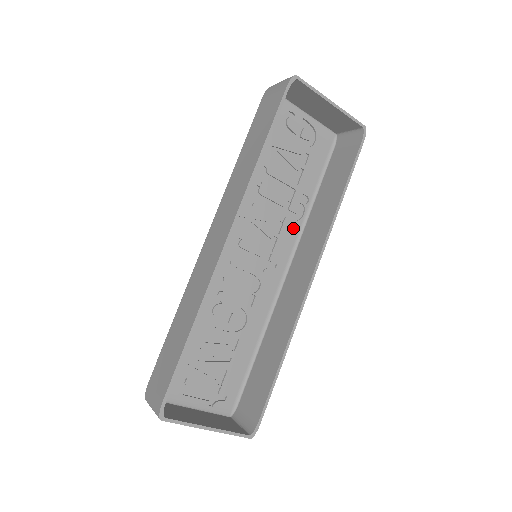
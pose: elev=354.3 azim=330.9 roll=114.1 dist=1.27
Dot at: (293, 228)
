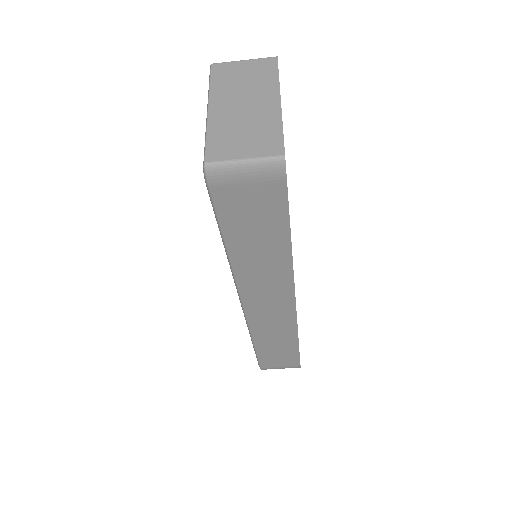
Dot at: occluded
